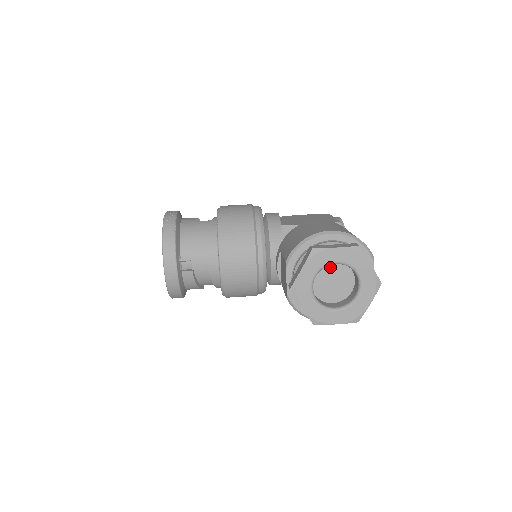
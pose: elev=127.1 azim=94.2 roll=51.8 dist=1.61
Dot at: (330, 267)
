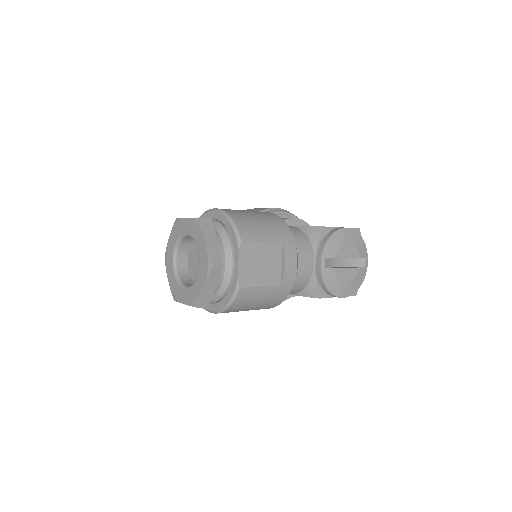
Dot at: occluded
